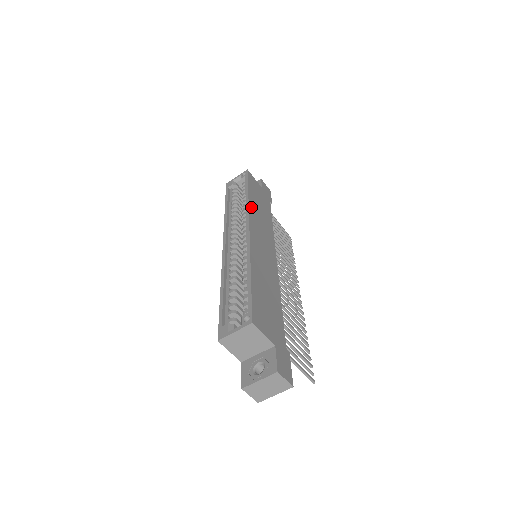
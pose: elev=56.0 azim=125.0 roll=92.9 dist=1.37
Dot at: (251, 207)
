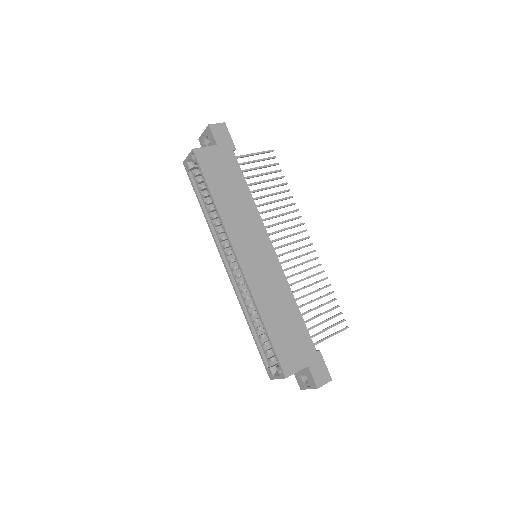
Dot at: (225, 219)
